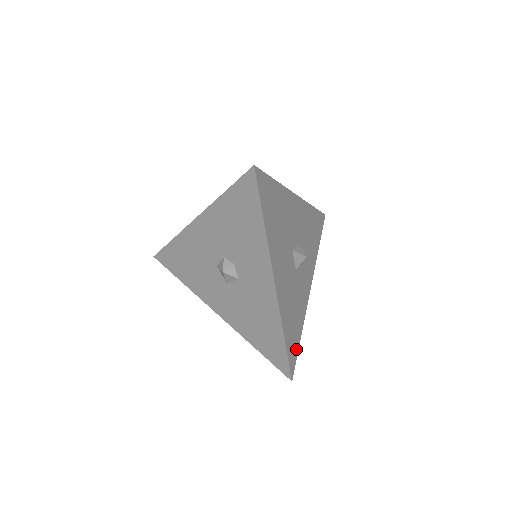
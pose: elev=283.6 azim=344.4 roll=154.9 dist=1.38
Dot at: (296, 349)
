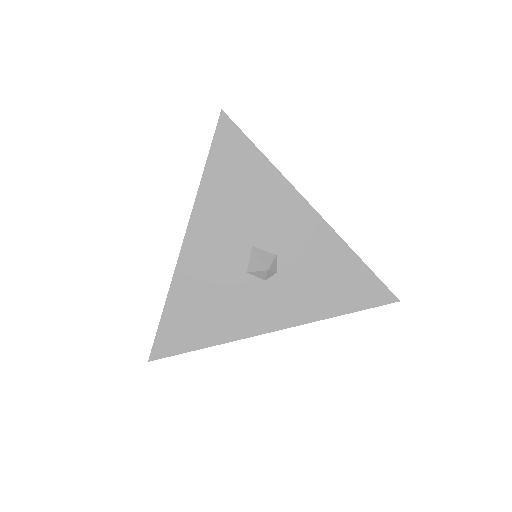
Dot at: (183, 345)
